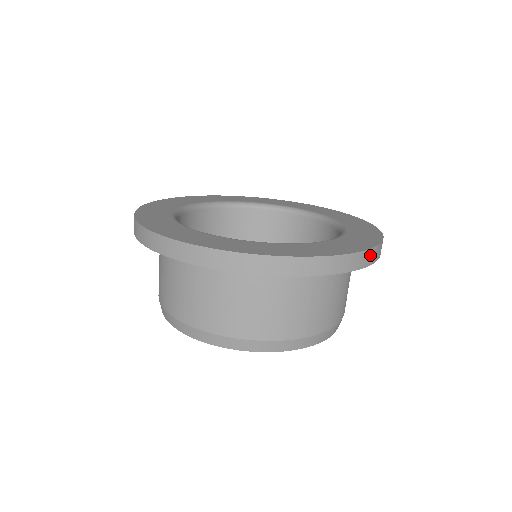
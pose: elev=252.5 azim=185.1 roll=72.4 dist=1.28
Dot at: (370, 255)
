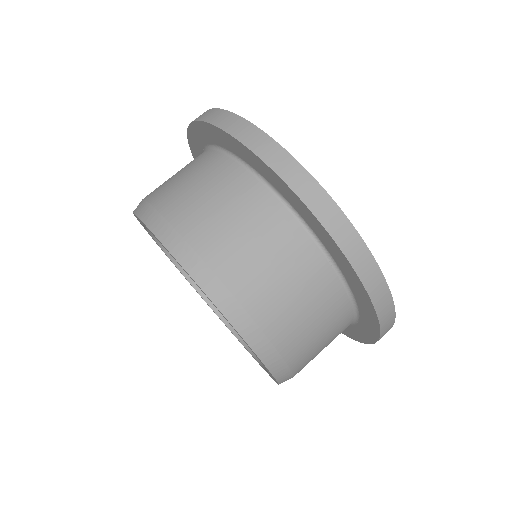
Dot at: (328, 209)
